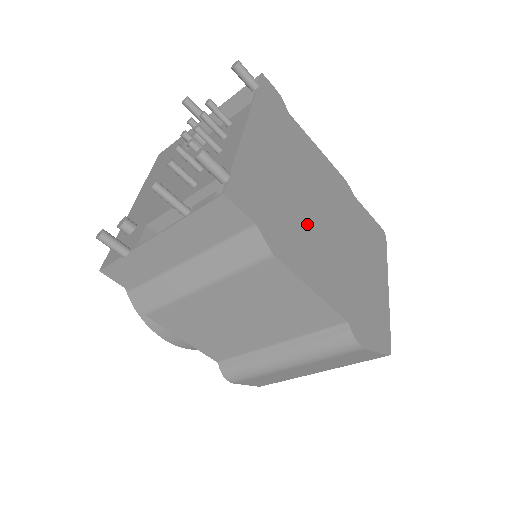
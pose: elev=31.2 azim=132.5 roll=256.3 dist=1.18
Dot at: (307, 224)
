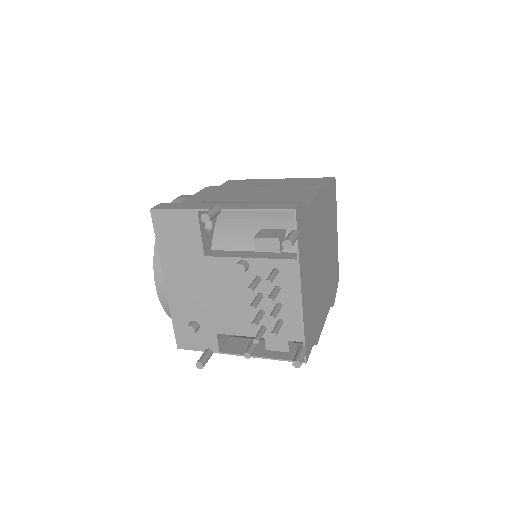
Dot at: (320, 288)
